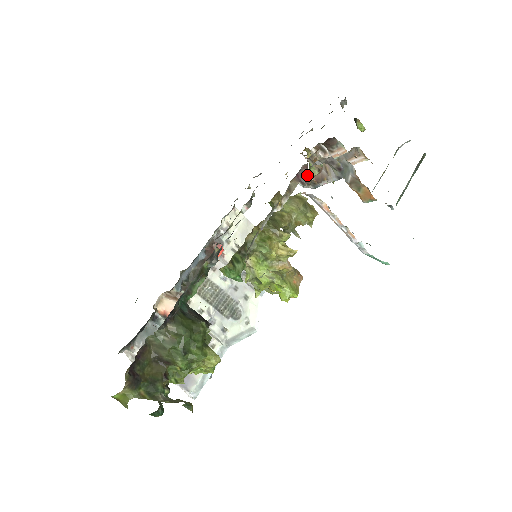
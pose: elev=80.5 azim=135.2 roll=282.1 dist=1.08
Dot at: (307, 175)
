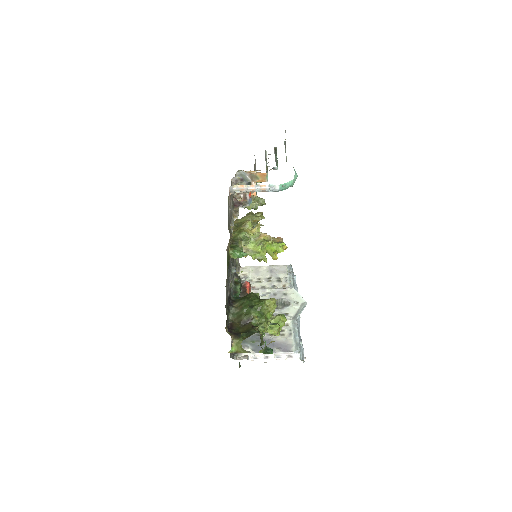
Dot at: (239, 202)
